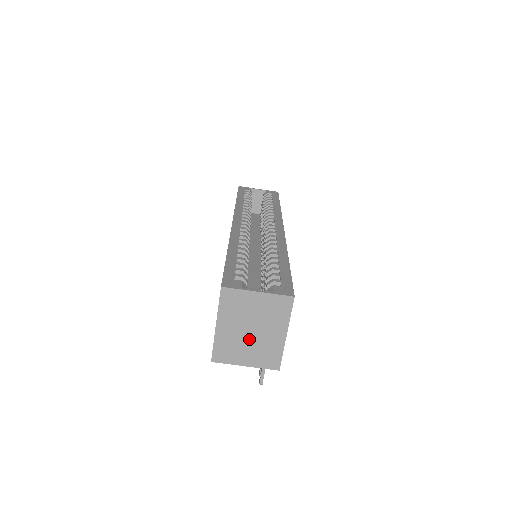
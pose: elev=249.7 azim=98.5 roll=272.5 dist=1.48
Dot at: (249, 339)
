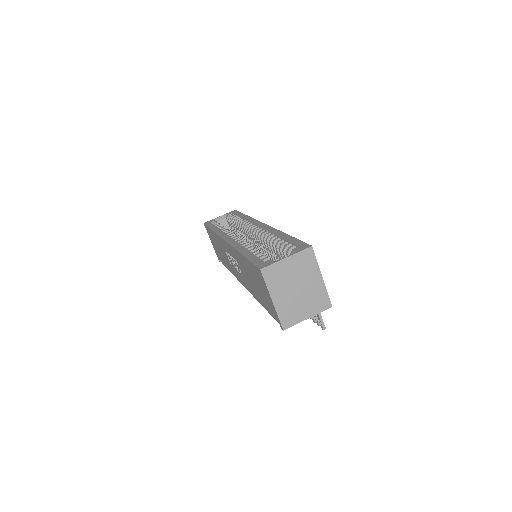
Dot at: (300, 296)
